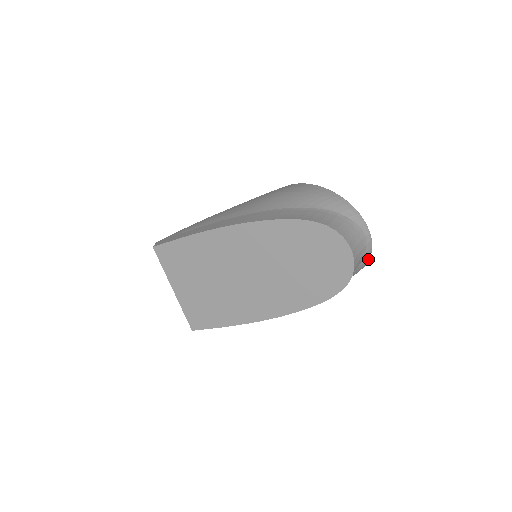
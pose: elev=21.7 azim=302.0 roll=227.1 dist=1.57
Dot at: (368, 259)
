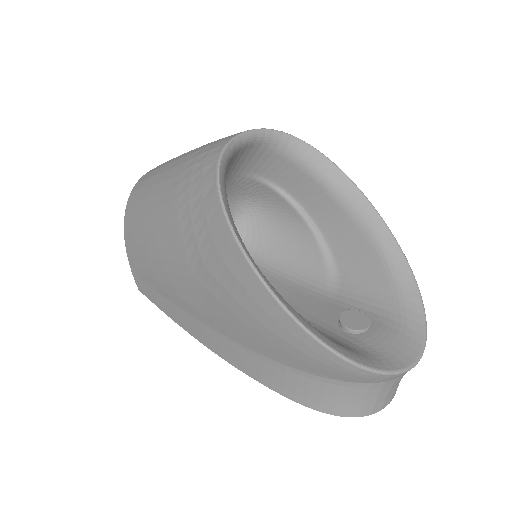
Dot at: (424, 327)
